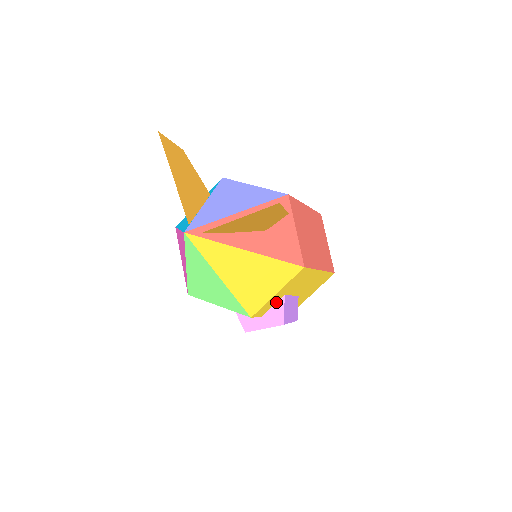
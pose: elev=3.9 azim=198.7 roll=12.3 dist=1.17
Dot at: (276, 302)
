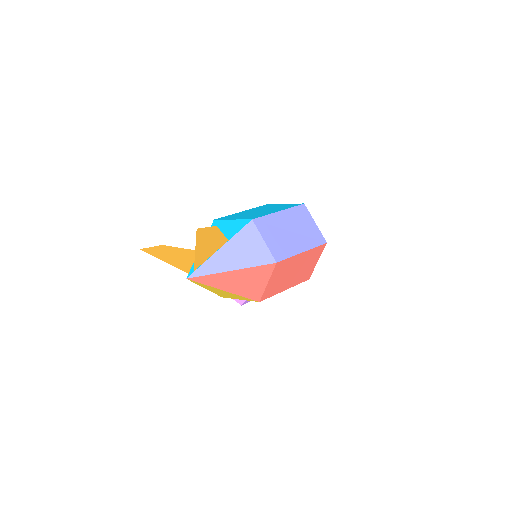
Dot at: occluded
